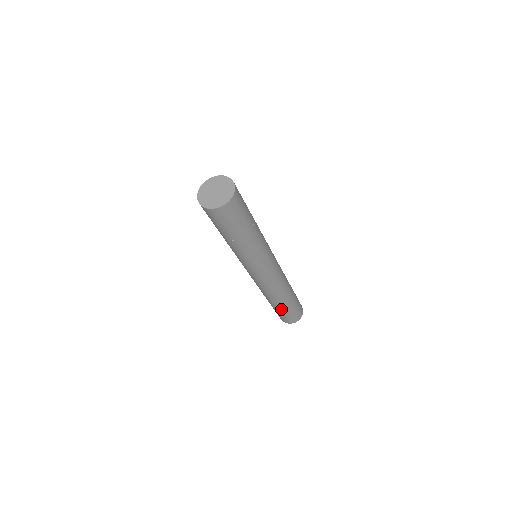
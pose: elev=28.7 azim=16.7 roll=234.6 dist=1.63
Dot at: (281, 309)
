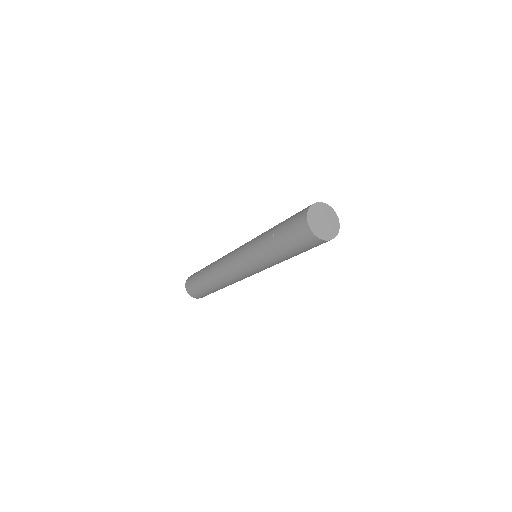
Dot at: occluded
